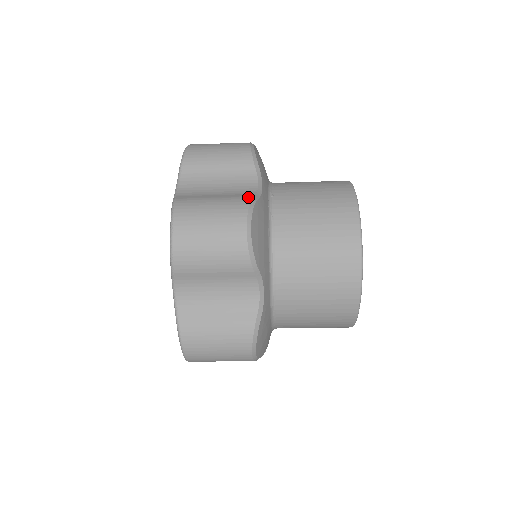
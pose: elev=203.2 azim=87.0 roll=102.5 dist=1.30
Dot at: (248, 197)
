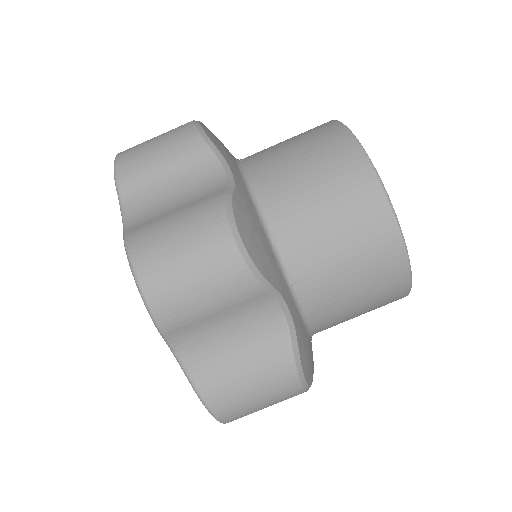
Dot at: occluded
